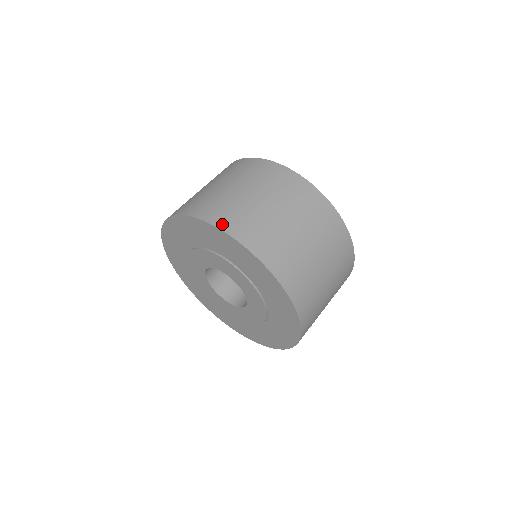
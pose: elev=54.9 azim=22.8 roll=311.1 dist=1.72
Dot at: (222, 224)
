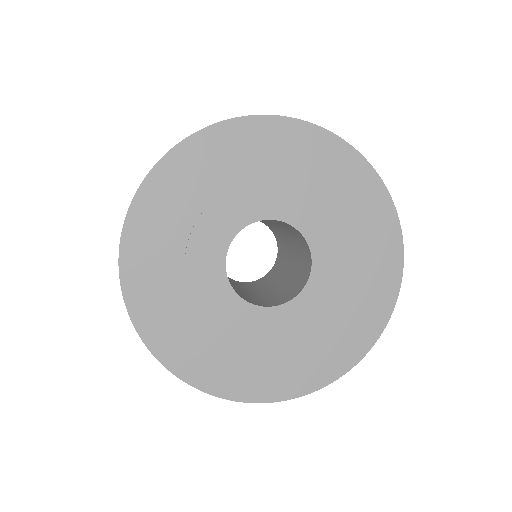
Dot at: occluded
